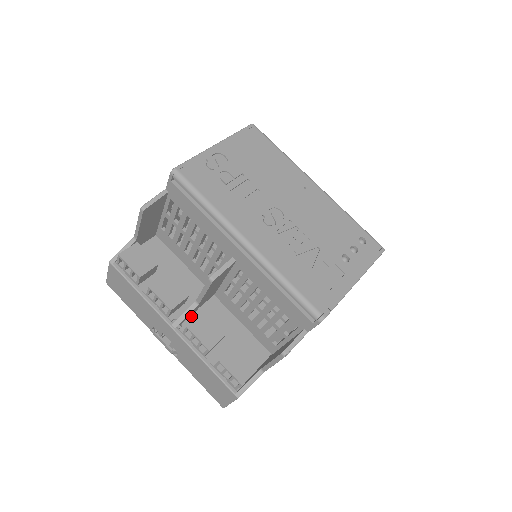
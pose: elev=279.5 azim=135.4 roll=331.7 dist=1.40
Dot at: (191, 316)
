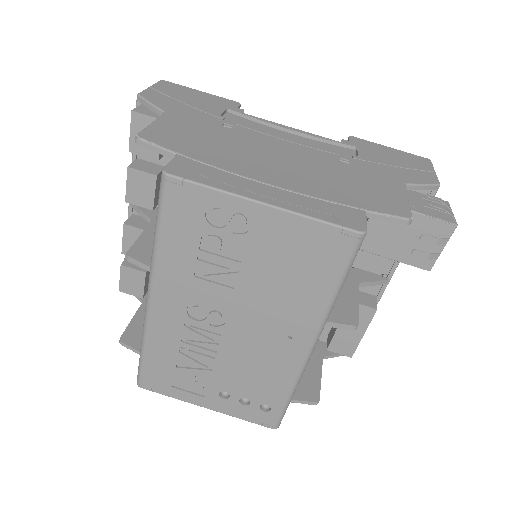
Dot at: occluded
